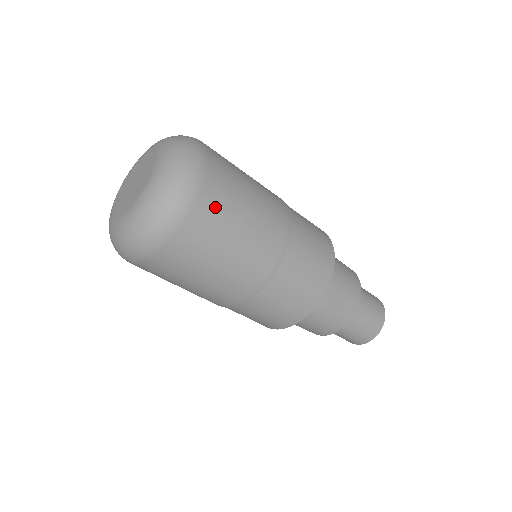
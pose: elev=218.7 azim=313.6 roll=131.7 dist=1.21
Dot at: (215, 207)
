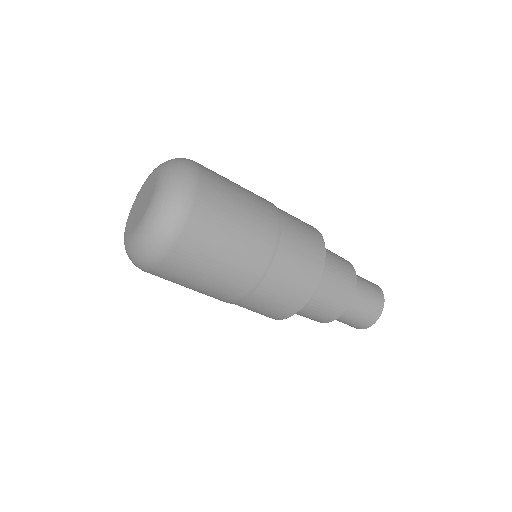
Dot at: (214, 175)
